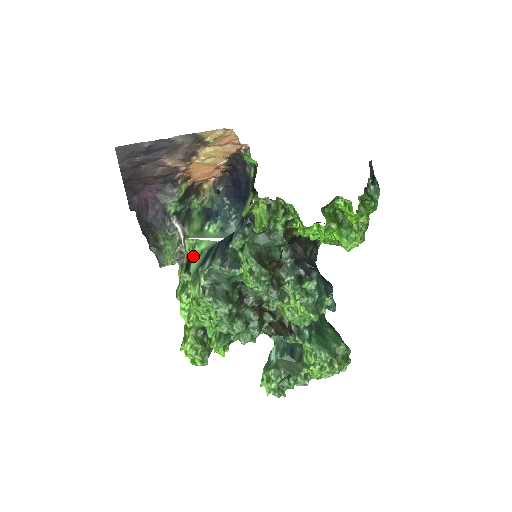
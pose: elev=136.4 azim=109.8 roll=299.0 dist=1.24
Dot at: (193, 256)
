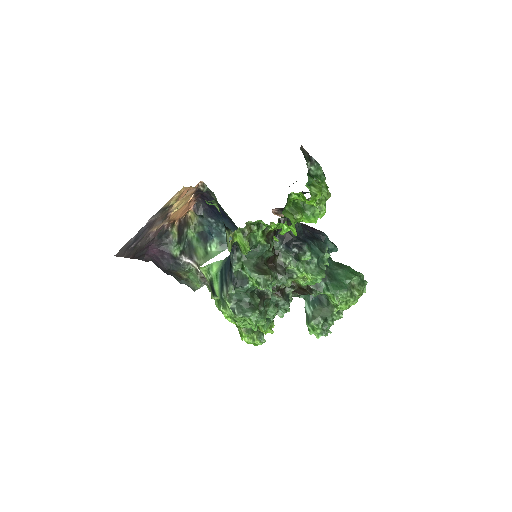
Dot at: (212, 280)
